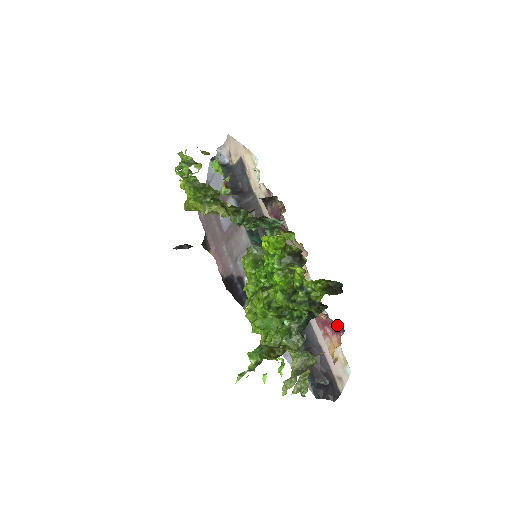
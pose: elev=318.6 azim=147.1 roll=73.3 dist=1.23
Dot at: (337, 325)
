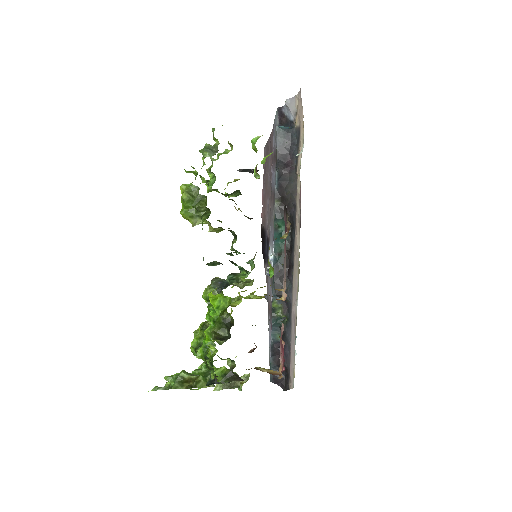
Dot at: (284, 360)
